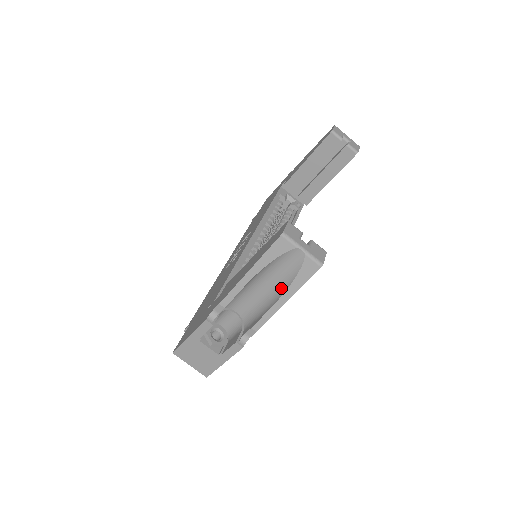
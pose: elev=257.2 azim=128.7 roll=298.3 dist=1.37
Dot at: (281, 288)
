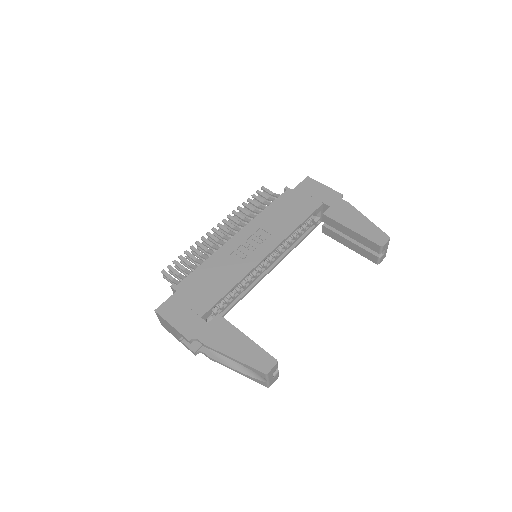
Dot at: (241, 367)
